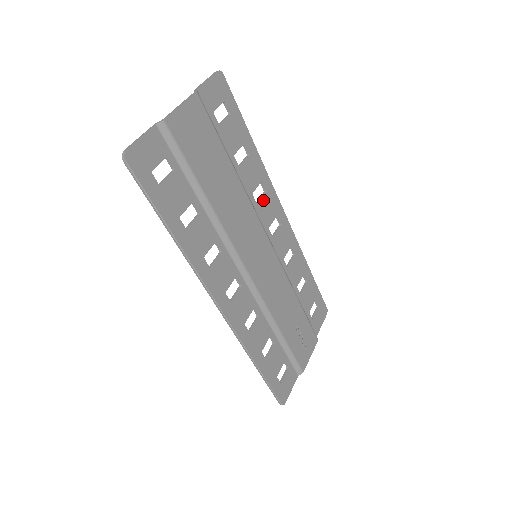
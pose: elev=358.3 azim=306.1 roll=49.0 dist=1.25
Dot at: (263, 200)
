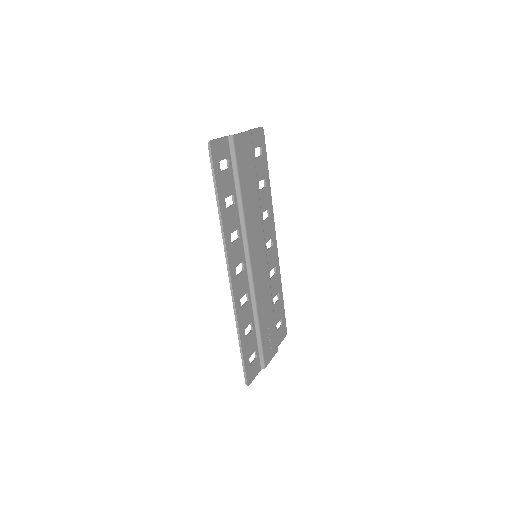
Dot at: (267, 221)
